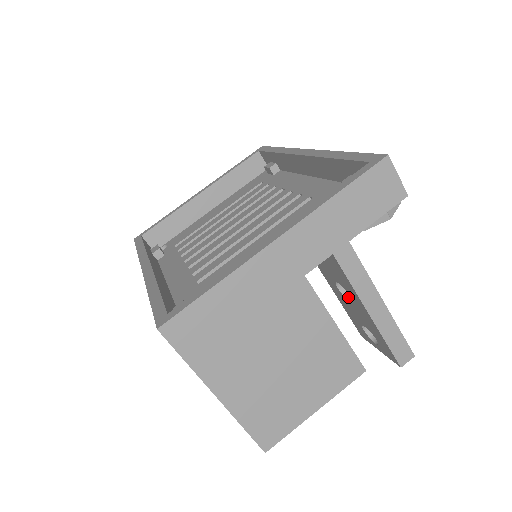
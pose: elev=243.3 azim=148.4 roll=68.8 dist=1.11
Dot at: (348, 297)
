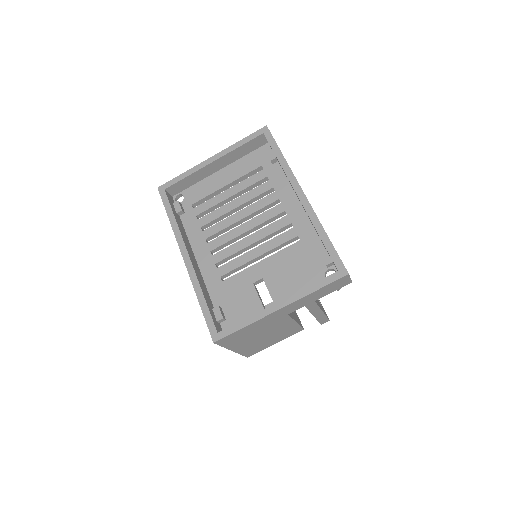
Dot at: occluded
